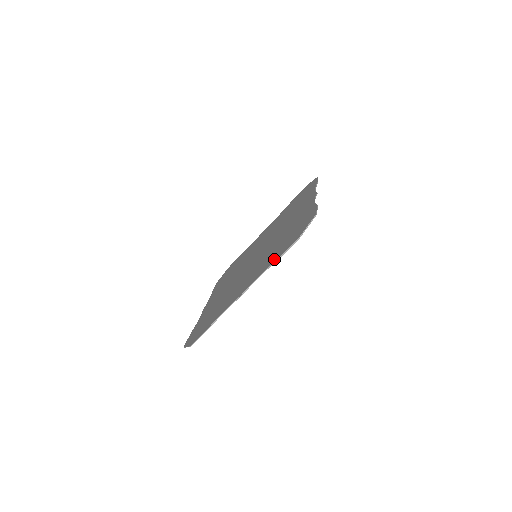
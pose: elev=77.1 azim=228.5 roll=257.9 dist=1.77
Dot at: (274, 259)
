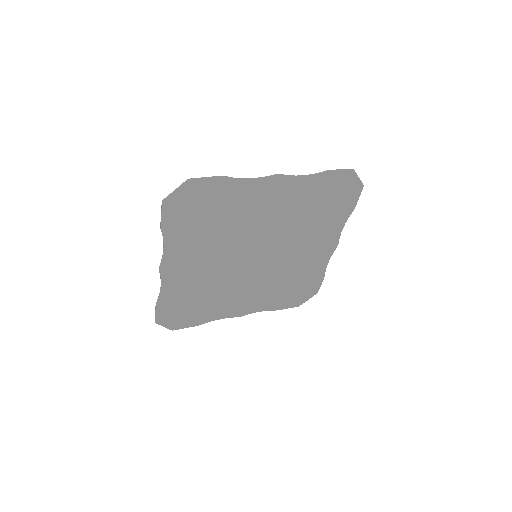
Dot at: (320, 177)
